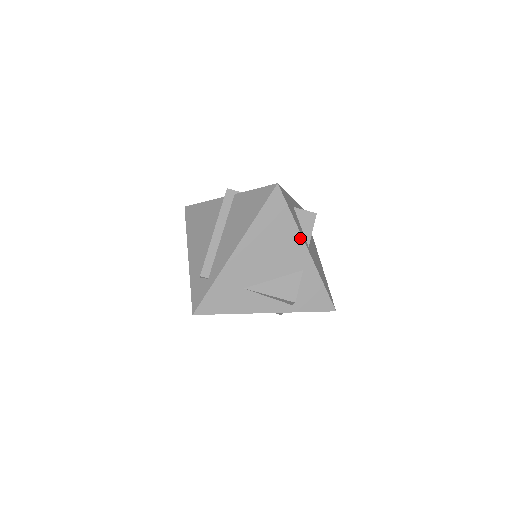
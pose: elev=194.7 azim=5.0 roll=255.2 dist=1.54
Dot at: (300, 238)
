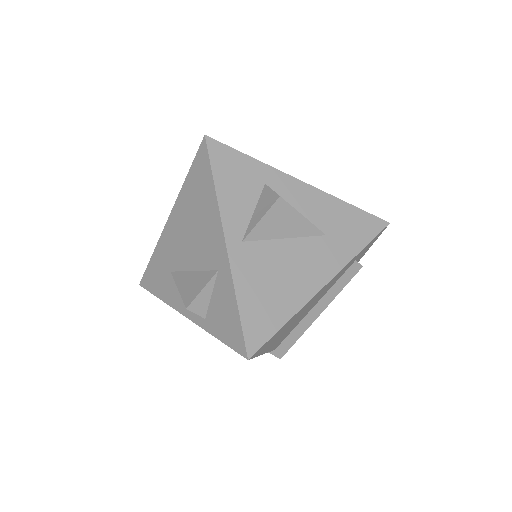
Dot at: (219, 219)
